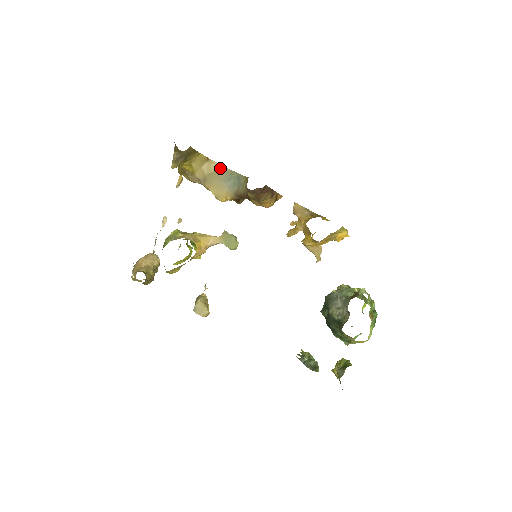
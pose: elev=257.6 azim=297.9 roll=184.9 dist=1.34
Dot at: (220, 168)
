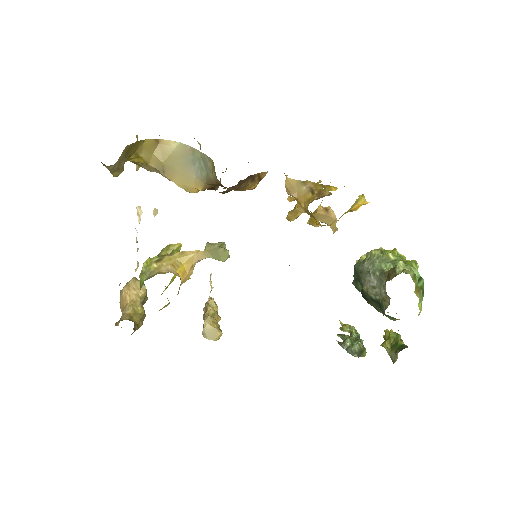
Dot at: (177, 147)
